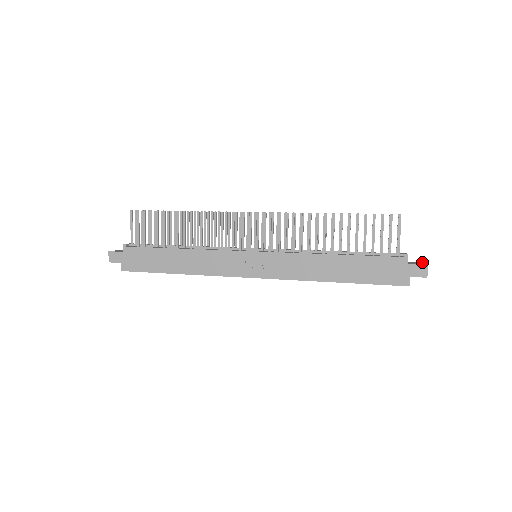
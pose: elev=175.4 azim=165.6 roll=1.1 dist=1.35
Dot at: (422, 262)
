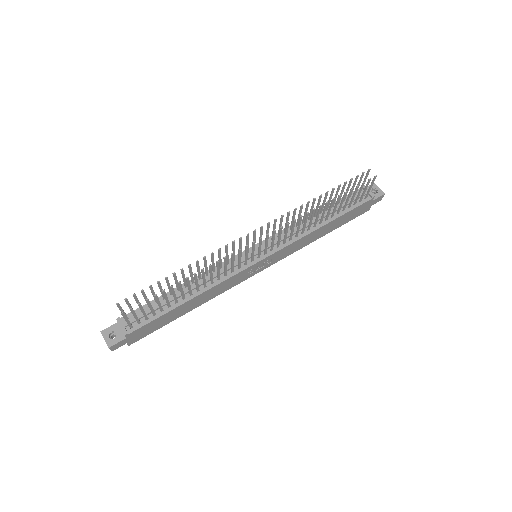
Dot at: (373, 184)
